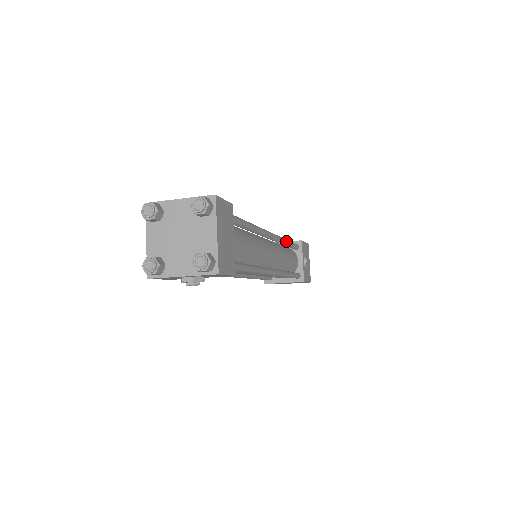
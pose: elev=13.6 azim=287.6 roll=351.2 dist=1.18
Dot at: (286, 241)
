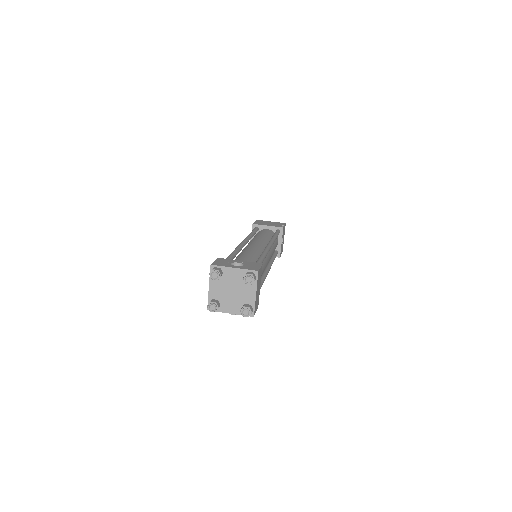
Dot at: occluded
